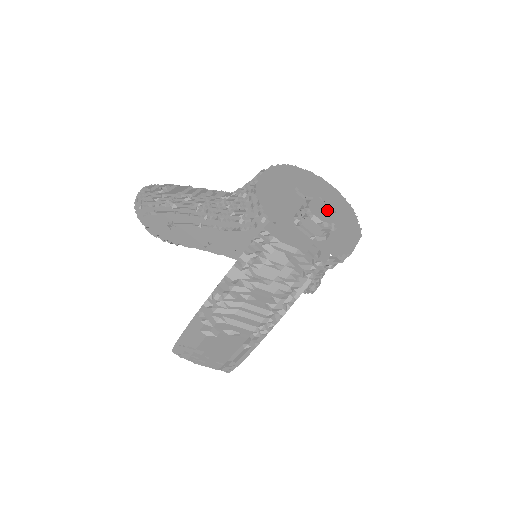
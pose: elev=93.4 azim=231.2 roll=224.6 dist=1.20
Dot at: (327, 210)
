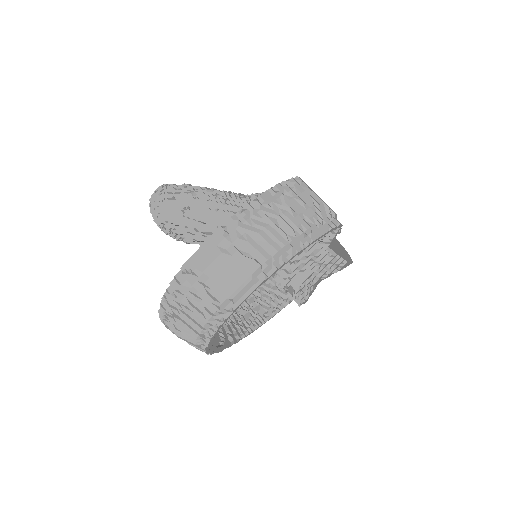
Dot at: occluded
